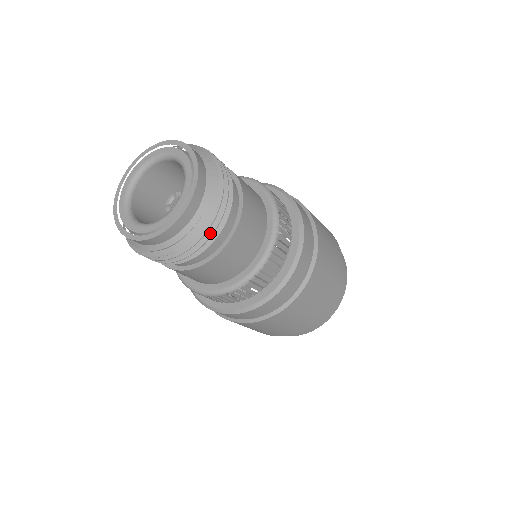
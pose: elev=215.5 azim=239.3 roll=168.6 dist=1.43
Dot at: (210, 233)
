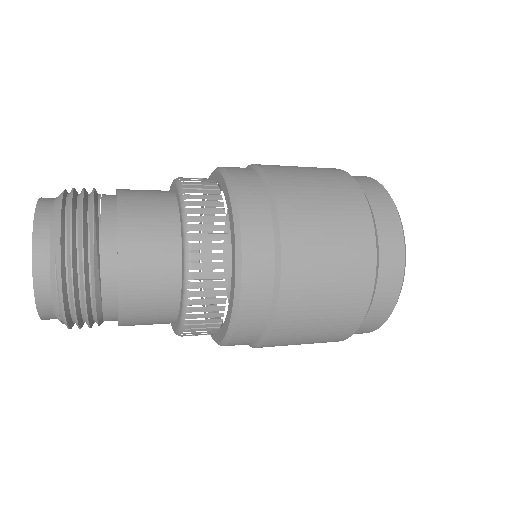
Dot at: (81, 267)
